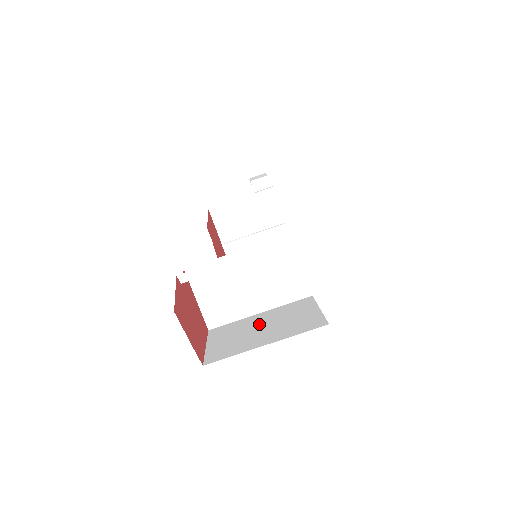
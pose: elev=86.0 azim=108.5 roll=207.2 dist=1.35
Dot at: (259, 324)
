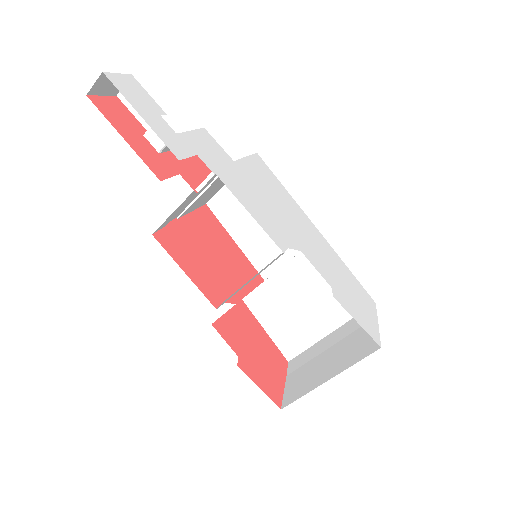
Dot at: (295, 294)
